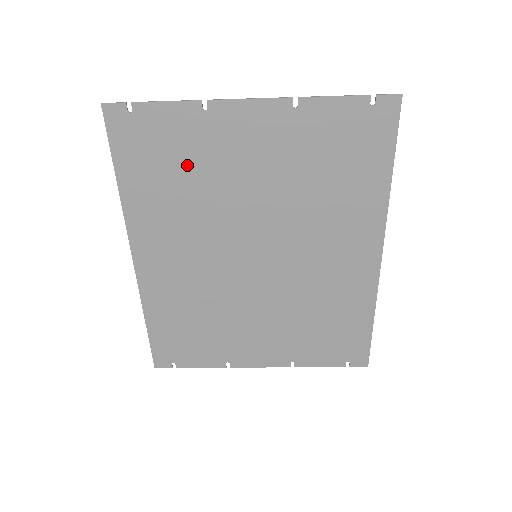
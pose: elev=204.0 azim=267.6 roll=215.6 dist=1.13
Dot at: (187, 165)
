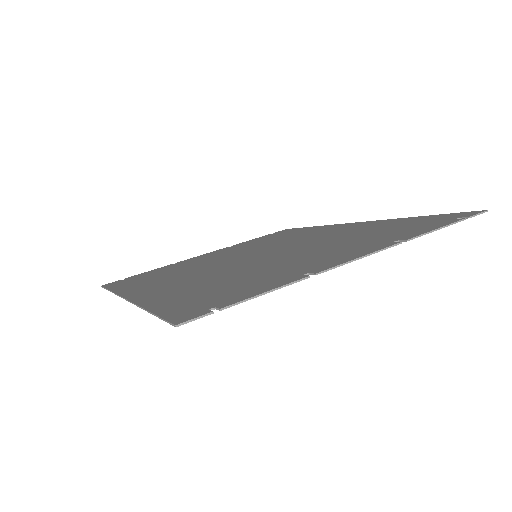
Dot at: (244, 281)
